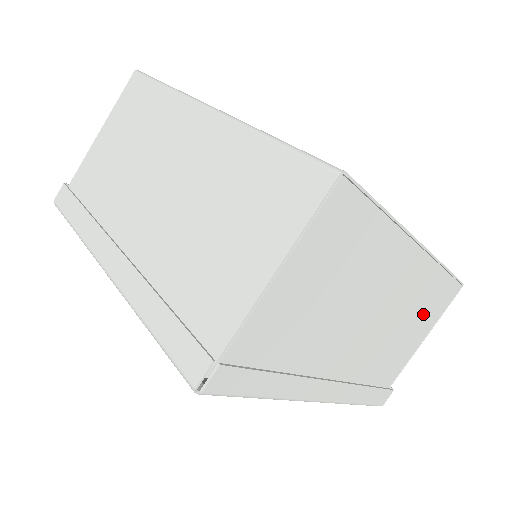
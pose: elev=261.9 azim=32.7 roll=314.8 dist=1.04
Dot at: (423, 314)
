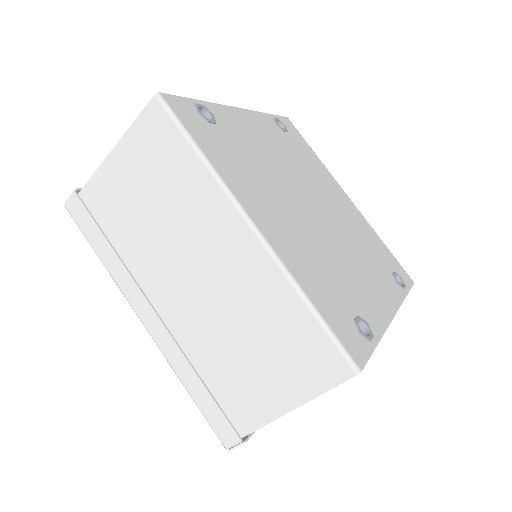
Dot at: occluded
